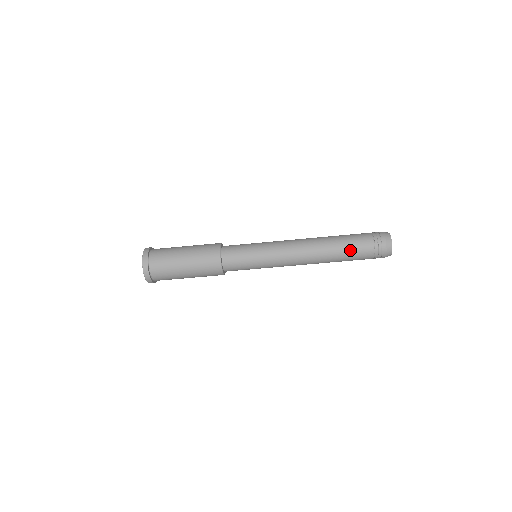
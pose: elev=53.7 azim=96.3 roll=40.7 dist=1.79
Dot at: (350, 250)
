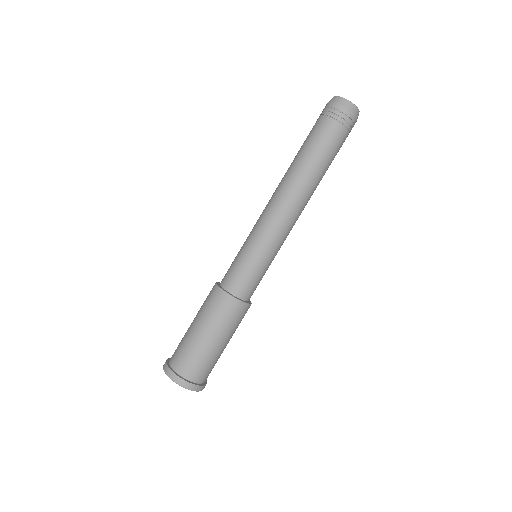
Dot at: (314, 146)
